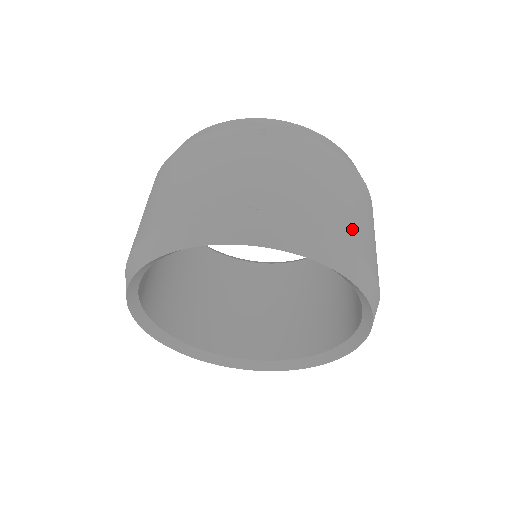
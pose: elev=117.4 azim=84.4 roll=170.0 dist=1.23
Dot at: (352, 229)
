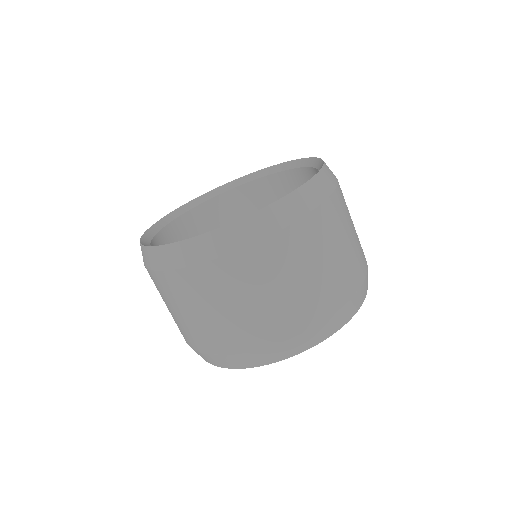
Dot at: (344, 201)
